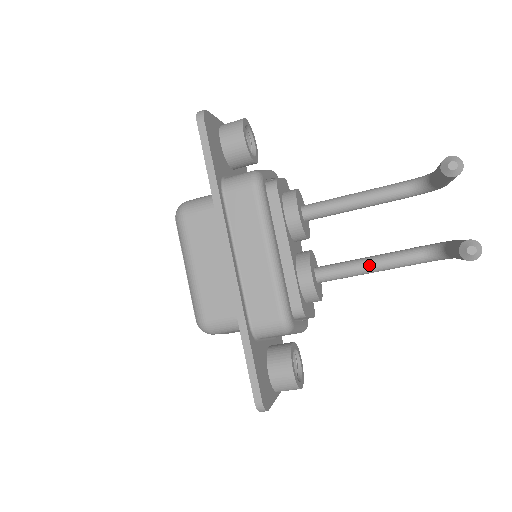
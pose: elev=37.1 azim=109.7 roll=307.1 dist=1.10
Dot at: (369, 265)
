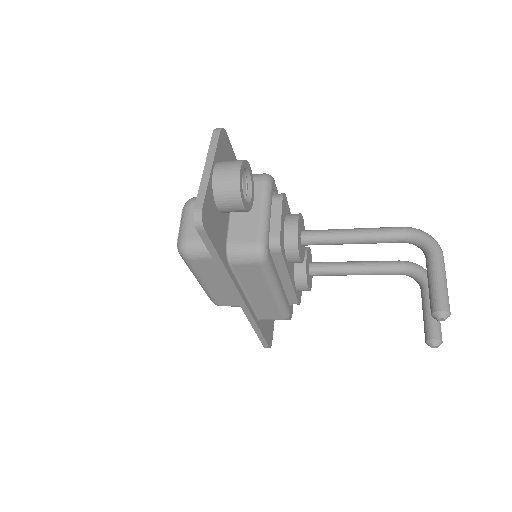
Dot at: (356, 274)
